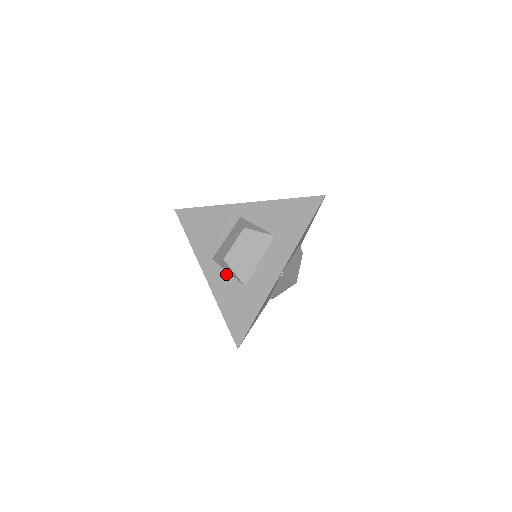
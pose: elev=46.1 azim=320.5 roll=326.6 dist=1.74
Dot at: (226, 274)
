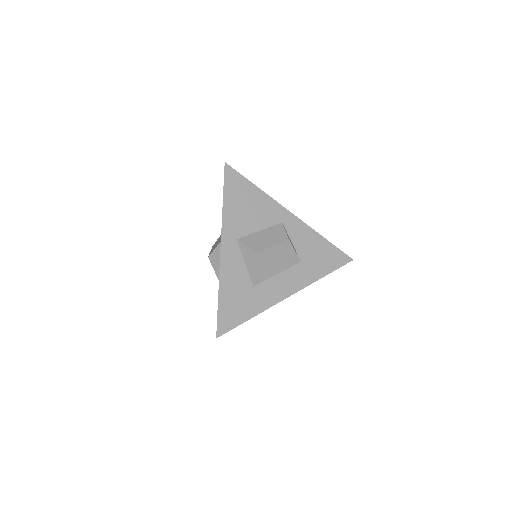
Dot at: (242, 263)
